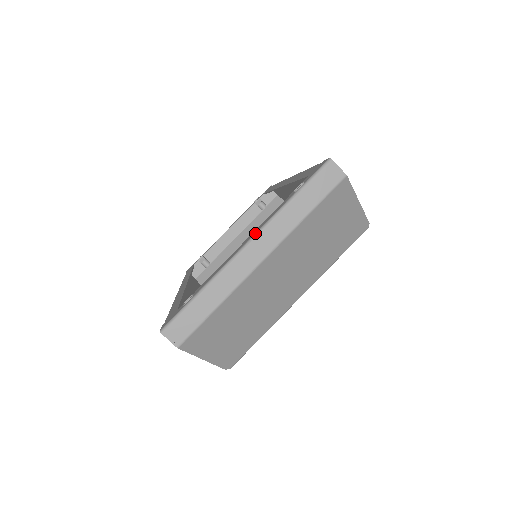
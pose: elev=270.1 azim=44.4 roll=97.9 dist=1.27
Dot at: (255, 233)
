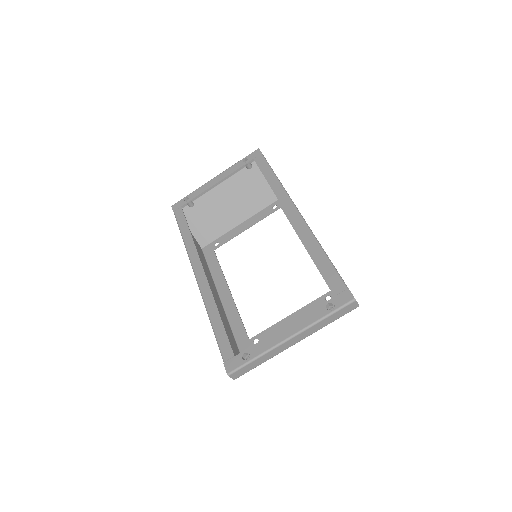
Dot at: (298, 332)
